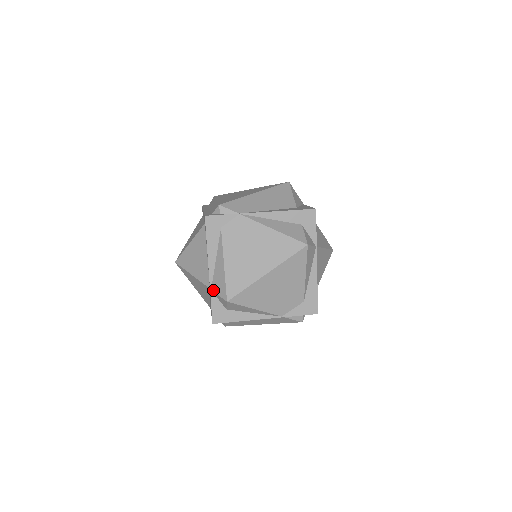
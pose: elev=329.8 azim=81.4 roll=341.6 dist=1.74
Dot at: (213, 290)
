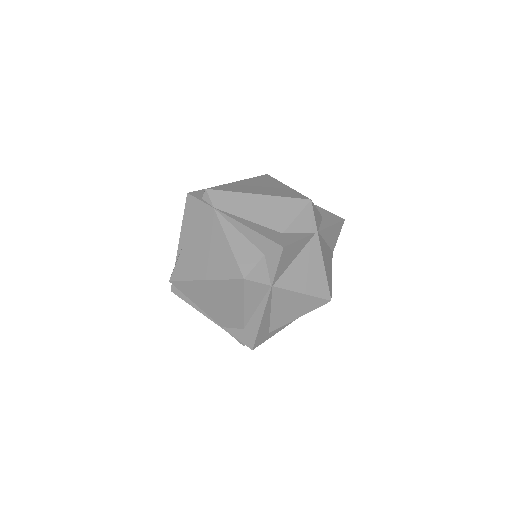
Dot at: (175, 263)
